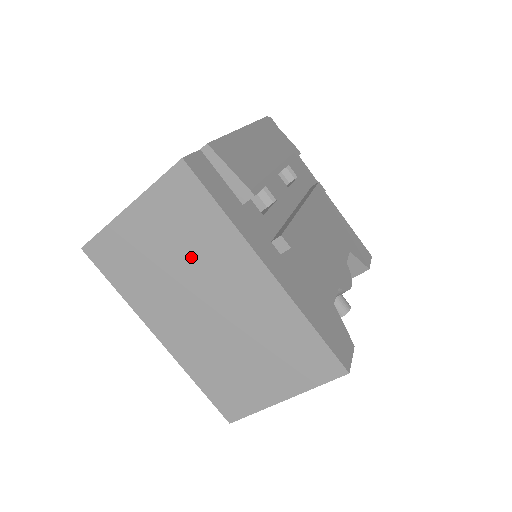
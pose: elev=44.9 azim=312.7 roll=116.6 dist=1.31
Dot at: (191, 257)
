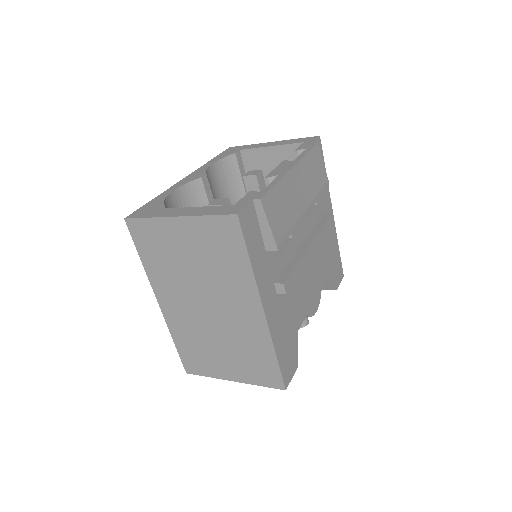
Dot at: (210, 273)
